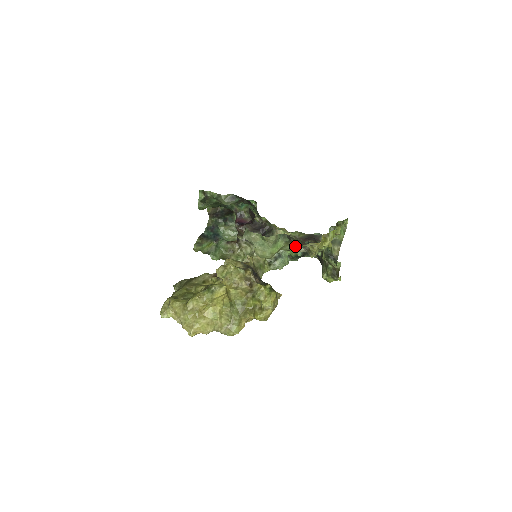
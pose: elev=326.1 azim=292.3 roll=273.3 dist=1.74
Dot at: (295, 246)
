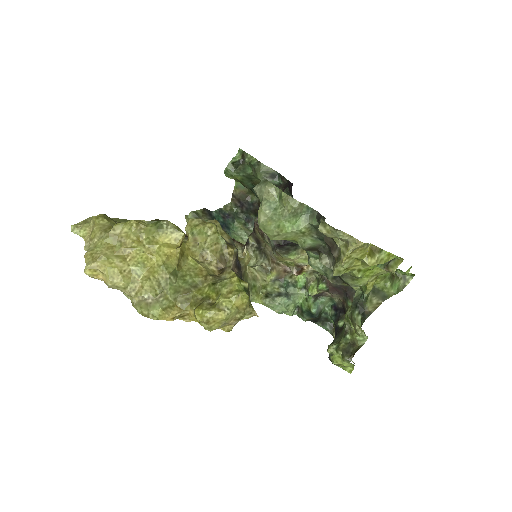
Dot at: (321, 224)
